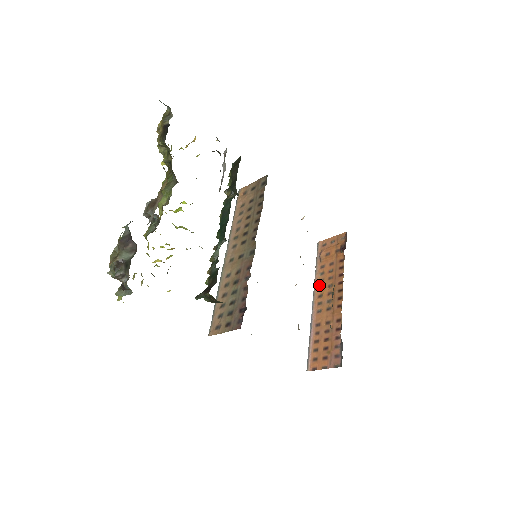
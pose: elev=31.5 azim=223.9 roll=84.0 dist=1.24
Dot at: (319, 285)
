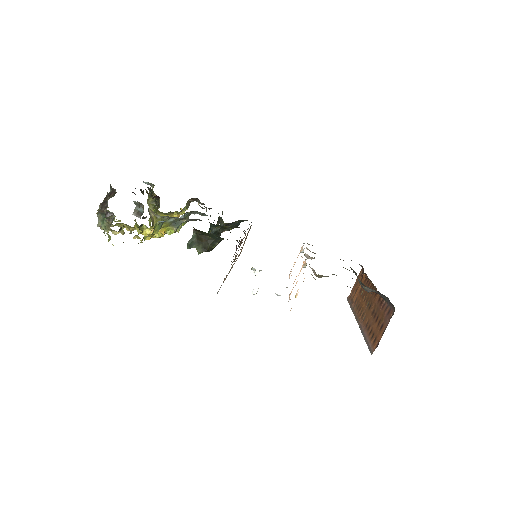
Dot at: (357, 310)
